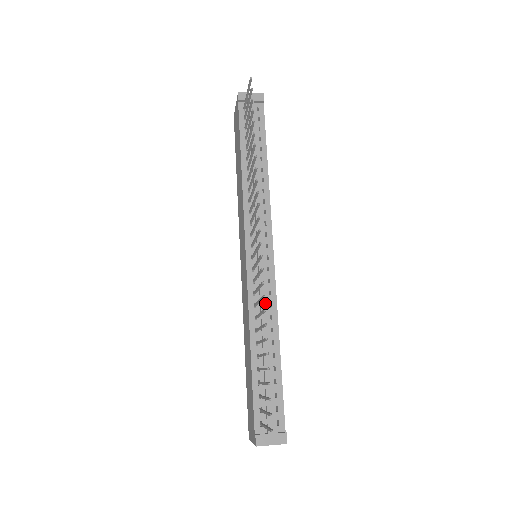
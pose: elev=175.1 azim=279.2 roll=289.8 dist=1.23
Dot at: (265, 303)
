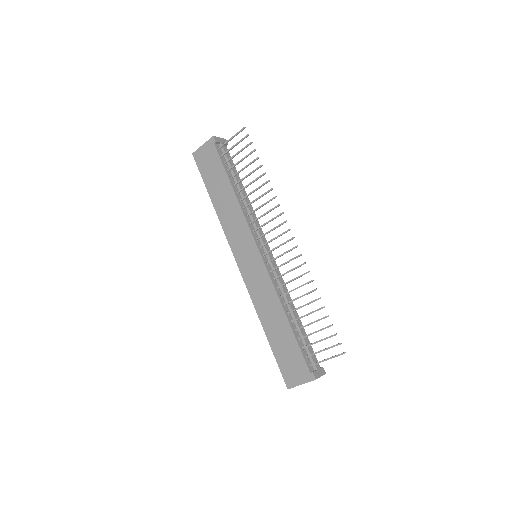
Dot at: occluded
